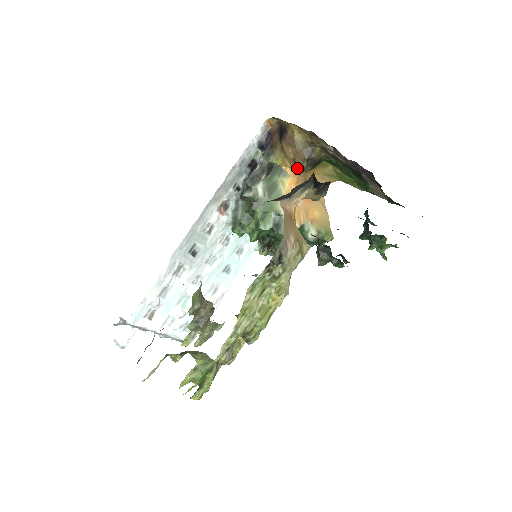
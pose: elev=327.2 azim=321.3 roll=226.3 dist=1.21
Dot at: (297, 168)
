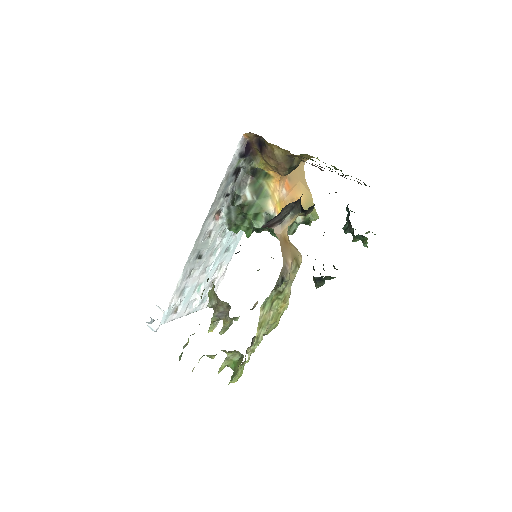
Dot at: (280, 174)
